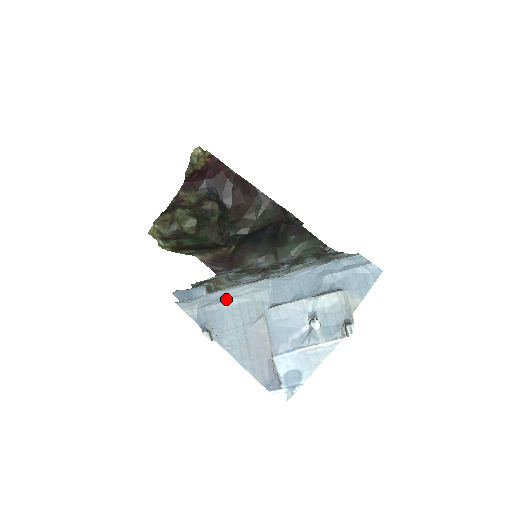
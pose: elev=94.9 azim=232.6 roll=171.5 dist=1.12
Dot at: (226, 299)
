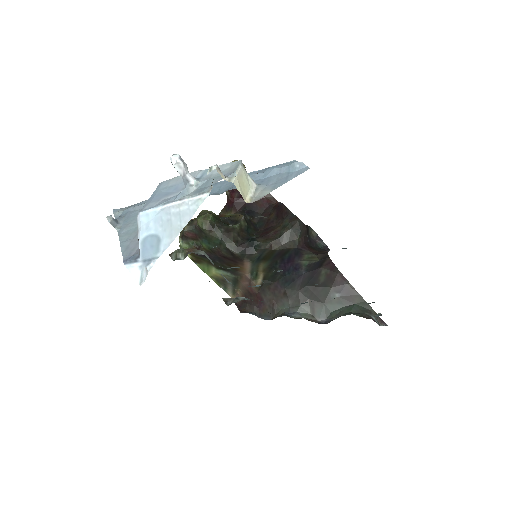
Dot at: occluded
